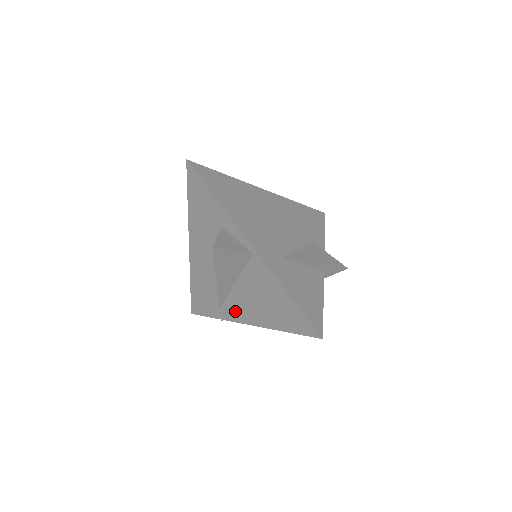
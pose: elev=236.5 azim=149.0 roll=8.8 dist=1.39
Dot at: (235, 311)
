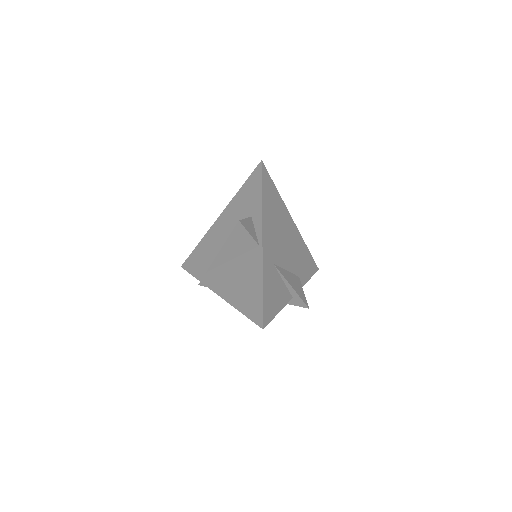
Dot at: (216, 280)
